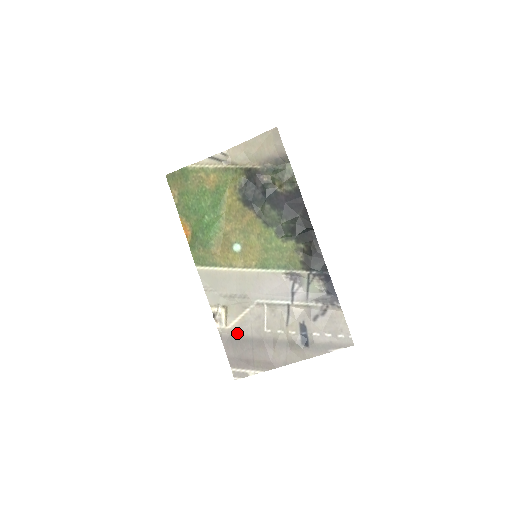
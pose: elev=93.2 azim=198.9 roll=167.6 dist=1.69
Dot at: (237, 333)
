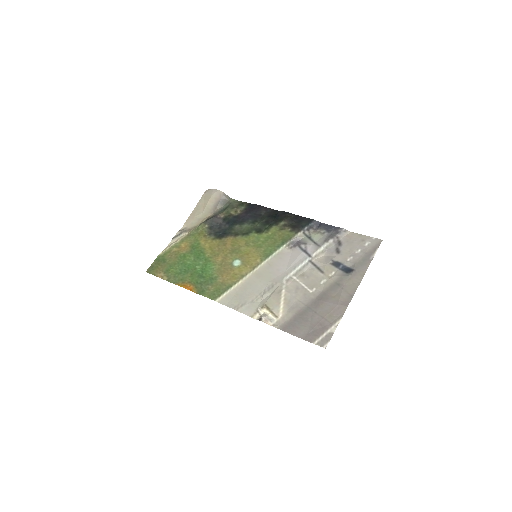
Dot at: (291, 314)
